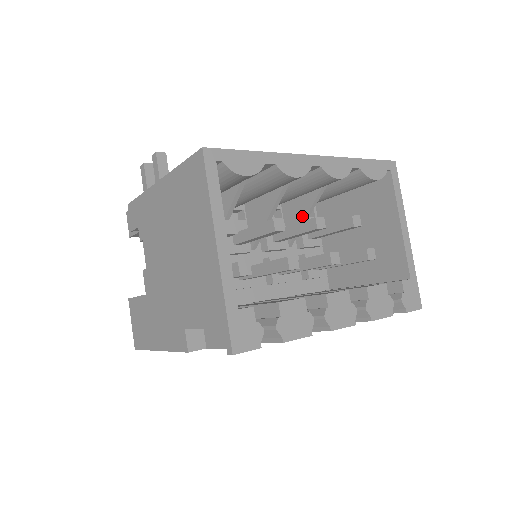
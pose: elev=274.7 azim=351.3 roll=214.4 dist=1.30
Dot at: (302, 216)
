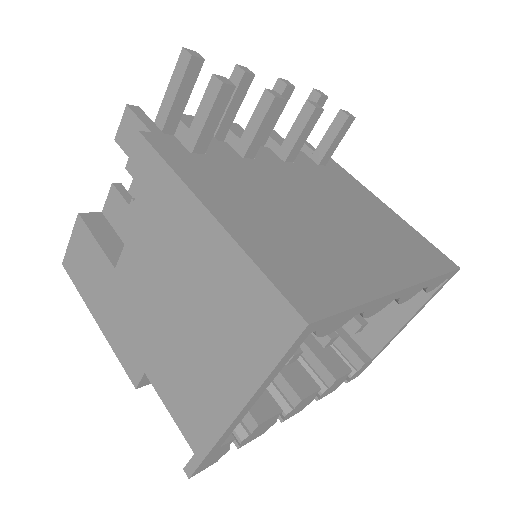
Dot at: occluded
